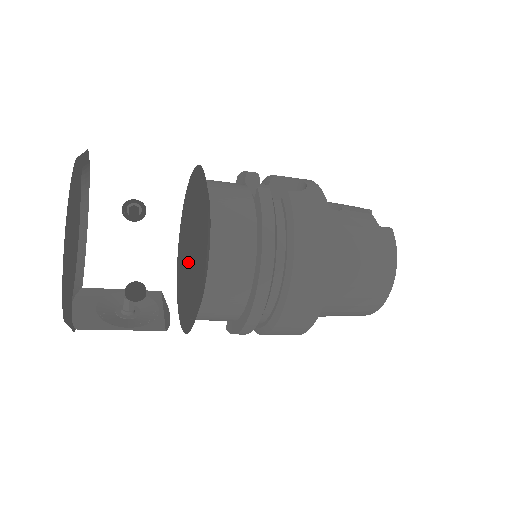
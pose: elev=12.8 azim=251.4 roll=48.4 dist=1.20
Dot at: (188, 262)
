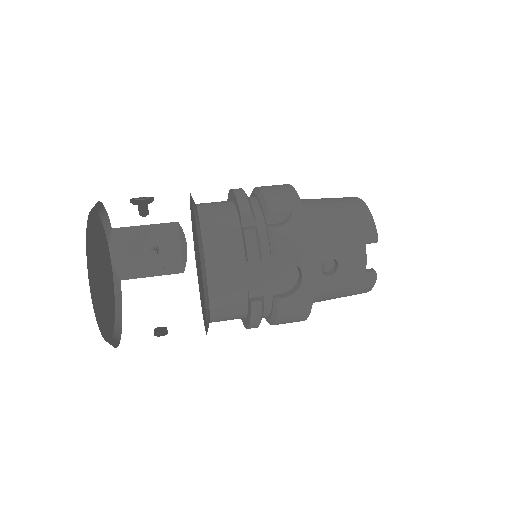
Dot at: occluded
